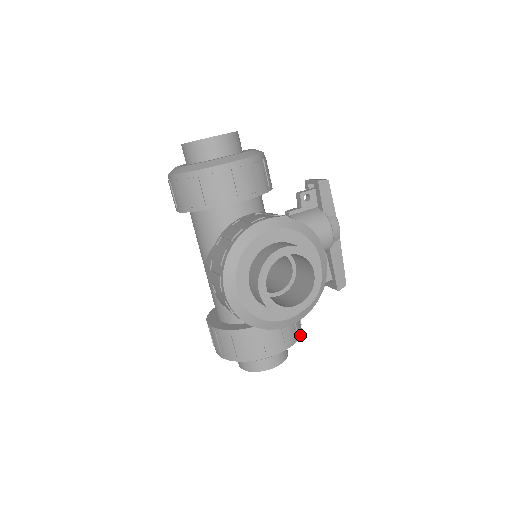
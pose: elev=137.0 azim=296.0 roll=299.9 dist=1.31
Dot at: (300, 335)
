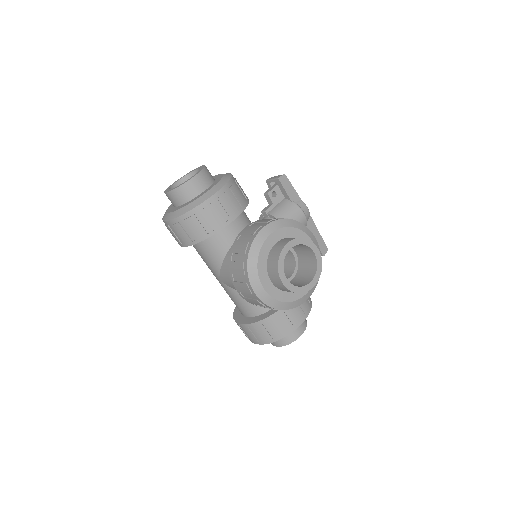
Dot at: (311, 302)
